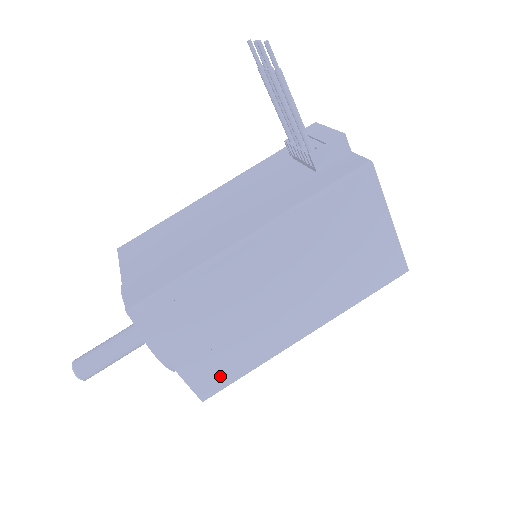
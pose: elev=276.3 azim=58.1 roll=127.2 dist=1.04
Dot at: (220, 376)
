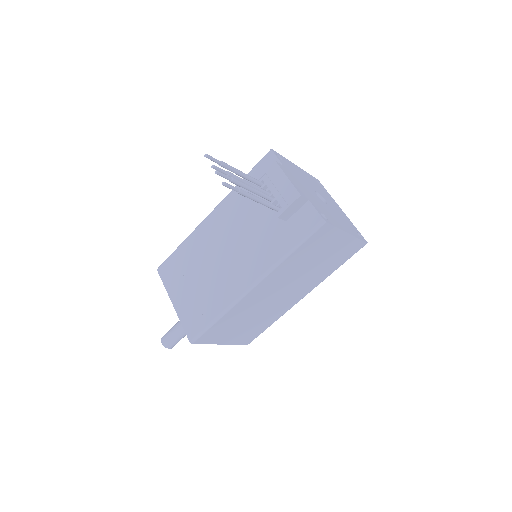
Dot at: (255, 334)
